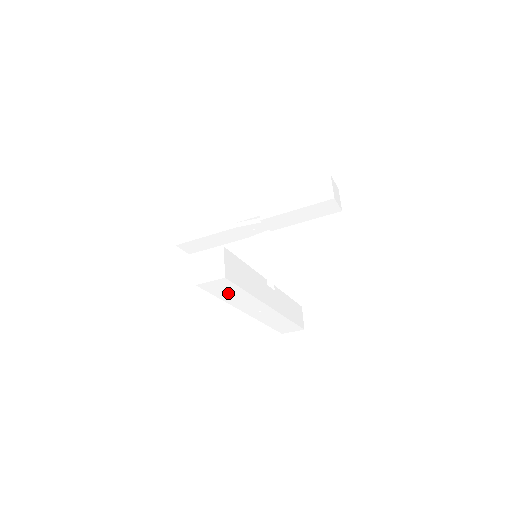
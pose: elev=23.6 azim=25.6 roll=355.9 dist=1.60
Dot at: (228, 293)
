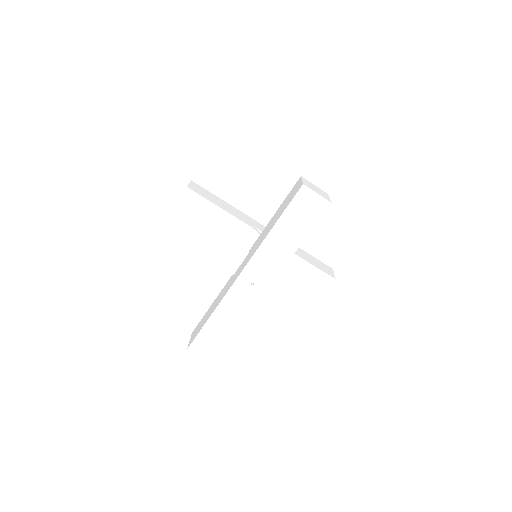
Dot at: (293, 225)
